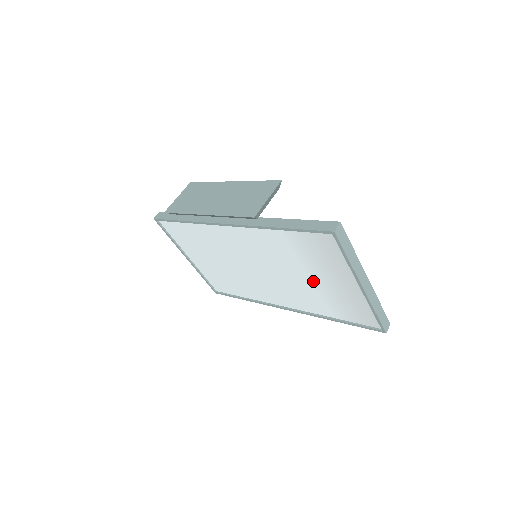
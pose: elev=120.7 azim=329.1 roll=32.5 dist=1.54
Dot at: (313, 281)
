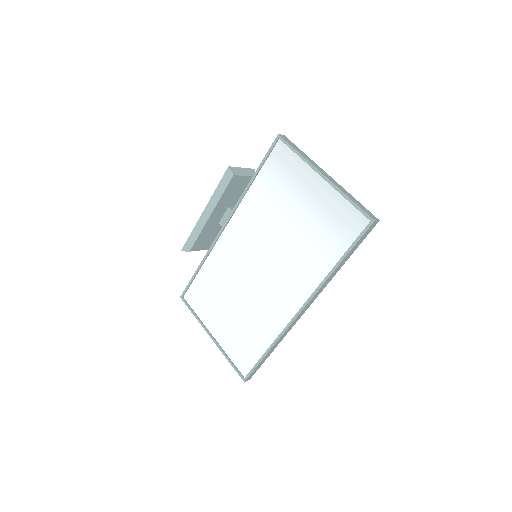
Dot at: (297, 223)
